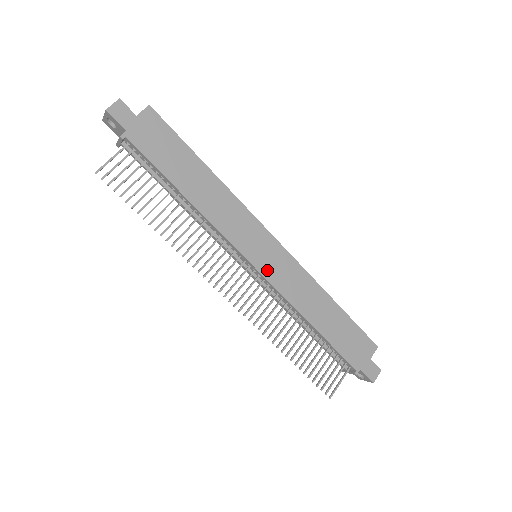
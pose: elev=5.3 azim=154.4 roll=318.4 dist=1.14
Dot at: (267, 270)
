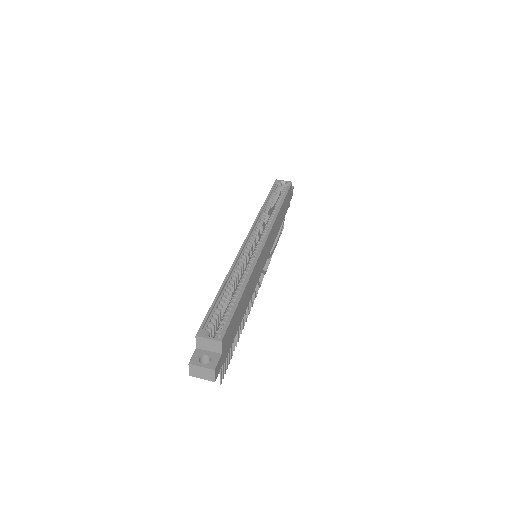
Dot at: (267, 255)
